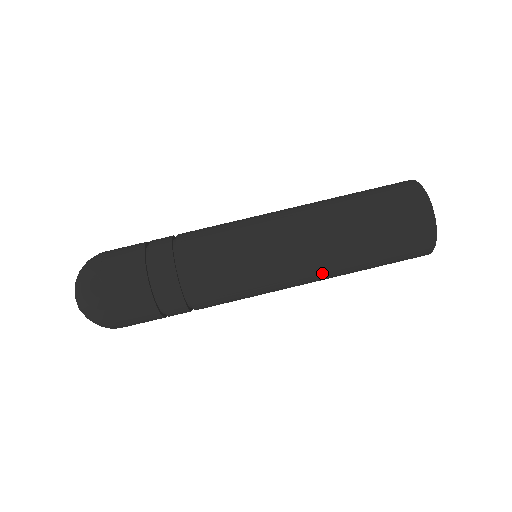
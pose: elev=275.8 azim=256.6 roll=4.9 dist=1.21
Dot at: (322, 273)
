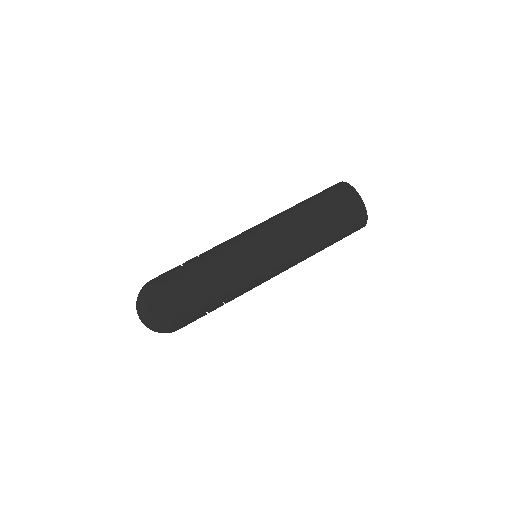
Dot at: (304, 258)
